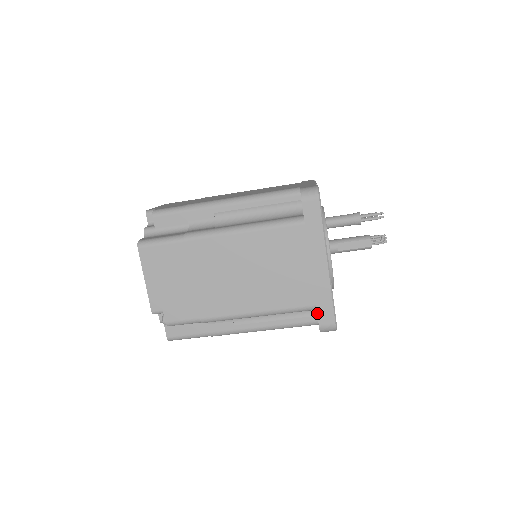
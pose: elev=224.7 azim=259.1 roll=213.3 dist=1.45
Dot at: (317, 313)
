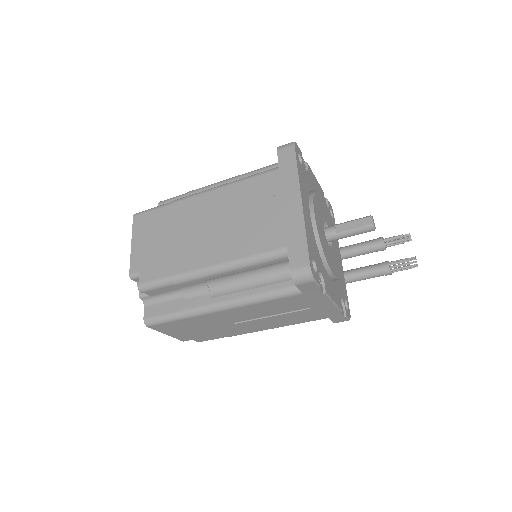
Dot at: (288, 255)
